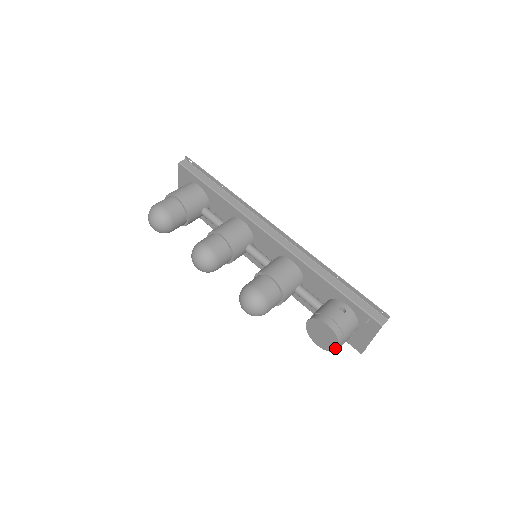
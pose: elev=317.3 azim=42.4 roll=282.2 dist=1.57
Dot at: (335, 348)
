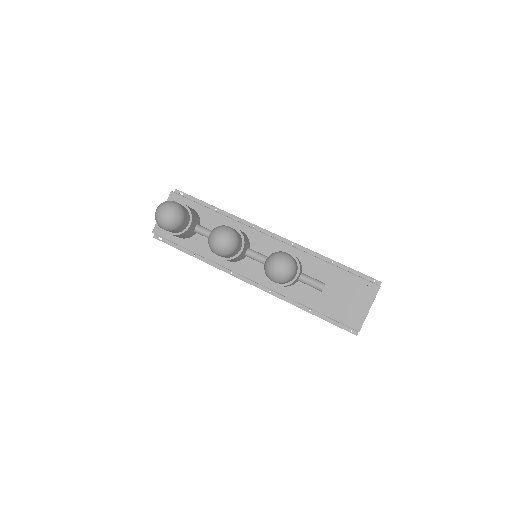
Dot at: (354, 304)
